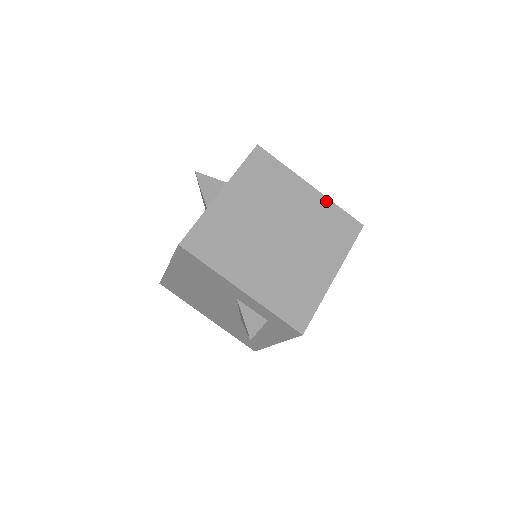
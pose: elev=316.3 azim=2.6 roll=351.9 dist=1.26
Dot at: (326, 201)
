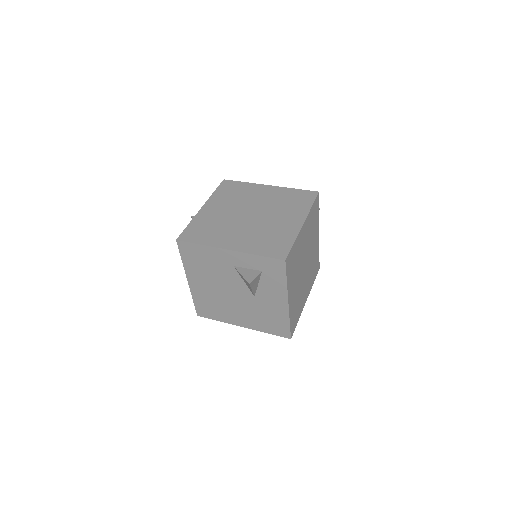
Dot at: (284, 189)
